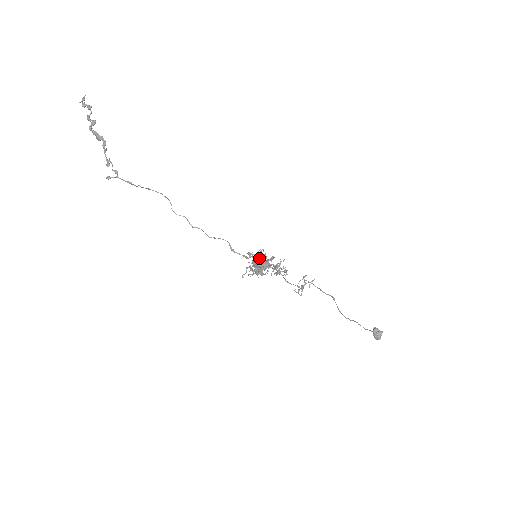
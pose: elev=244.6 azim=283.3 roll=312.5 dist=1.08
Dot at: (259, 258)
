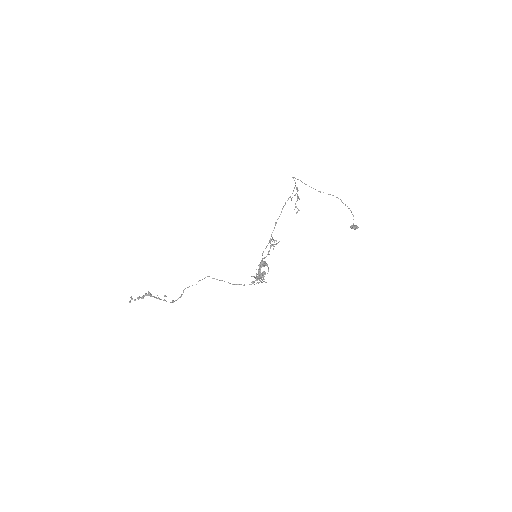
Dot at: (258, 274)
